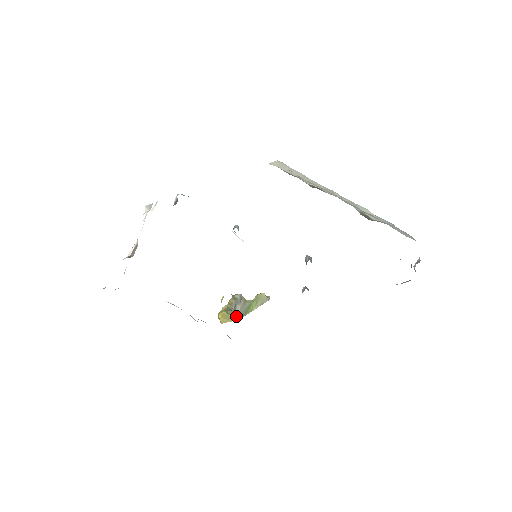
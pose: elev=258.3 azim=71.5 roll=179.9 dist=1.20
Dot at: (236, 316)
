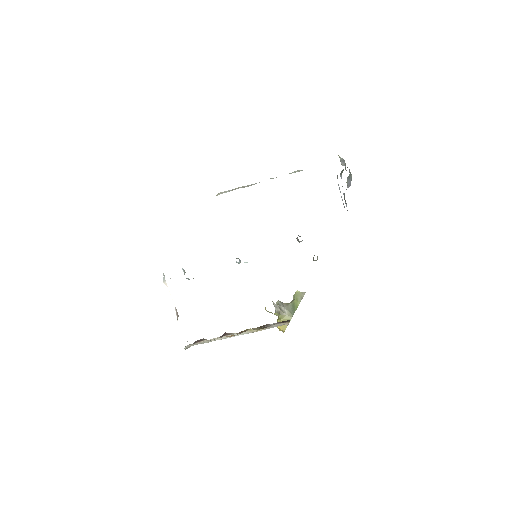
Dot at: (288, 316)
